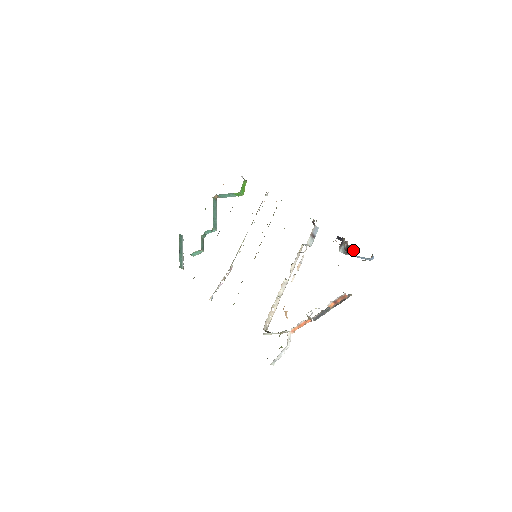
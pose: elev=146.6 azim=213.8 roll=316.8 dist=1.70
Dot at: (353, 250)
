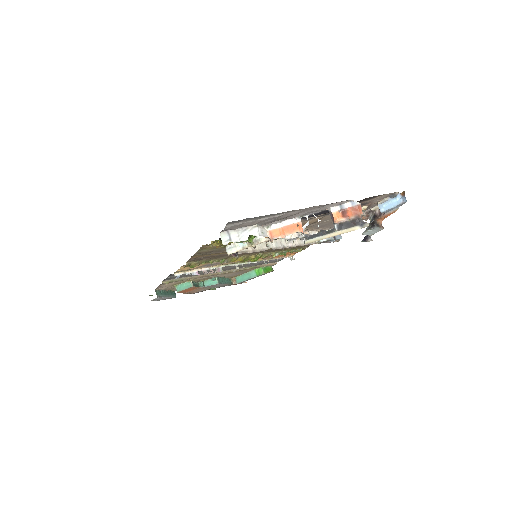
Dot at: (380, 216)
